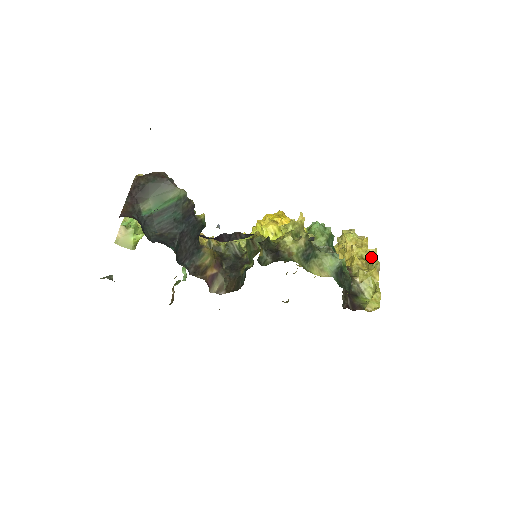
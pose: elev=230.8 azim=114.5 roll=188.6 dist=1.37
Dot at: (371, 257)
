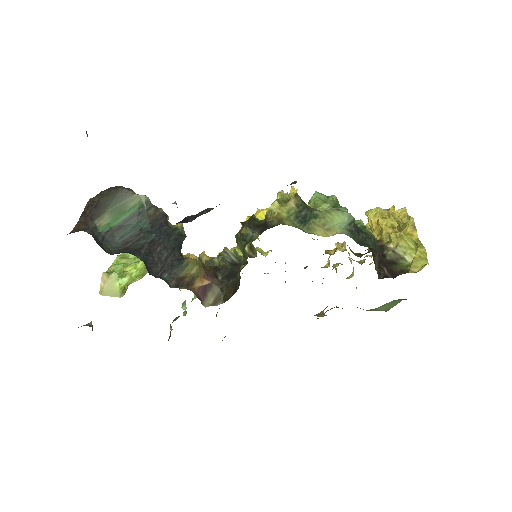
Dot at: (401, 218)
